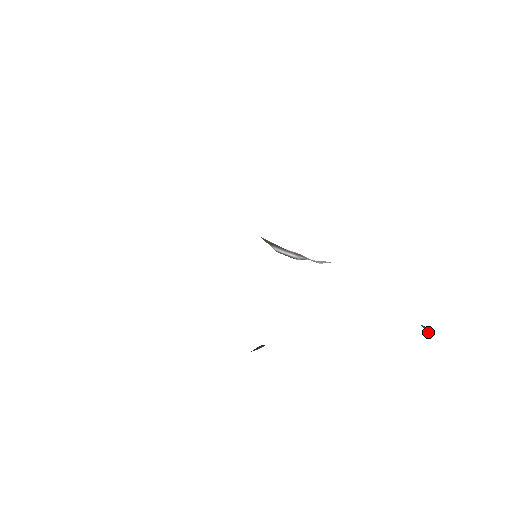
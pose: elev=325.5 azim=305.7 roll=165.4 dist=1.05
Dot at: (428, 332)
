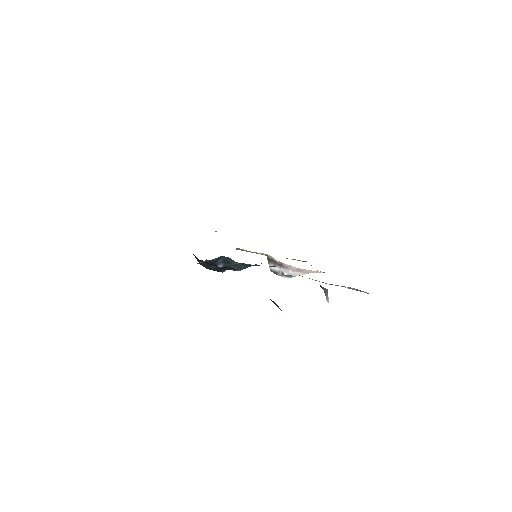
Dot at: (327, 299)
